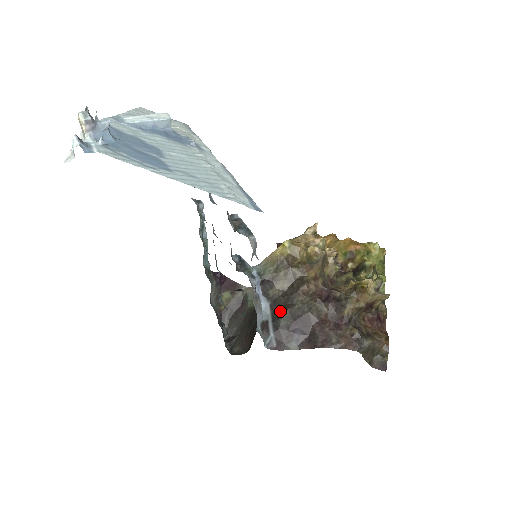
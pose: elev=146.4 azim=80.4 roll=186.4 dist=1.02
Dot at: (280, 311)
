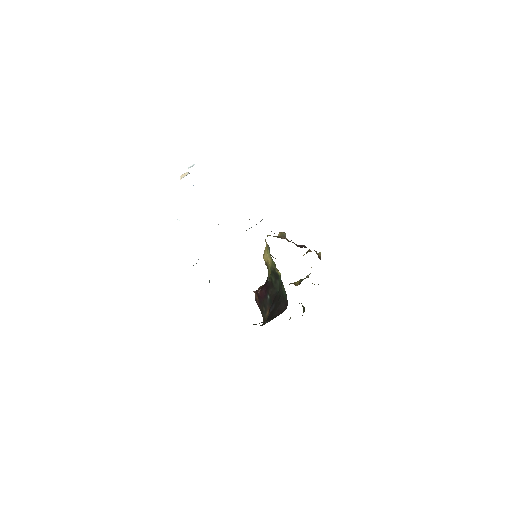
Dot at: occluded
